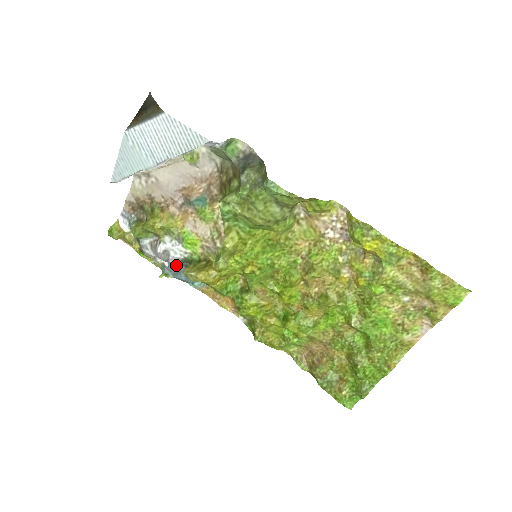
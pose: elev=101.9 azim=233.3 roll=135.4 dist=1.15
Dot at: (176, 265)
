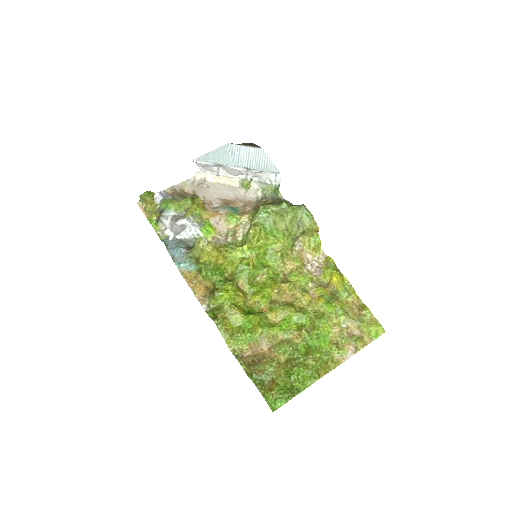
Dot at: (180, 242)
